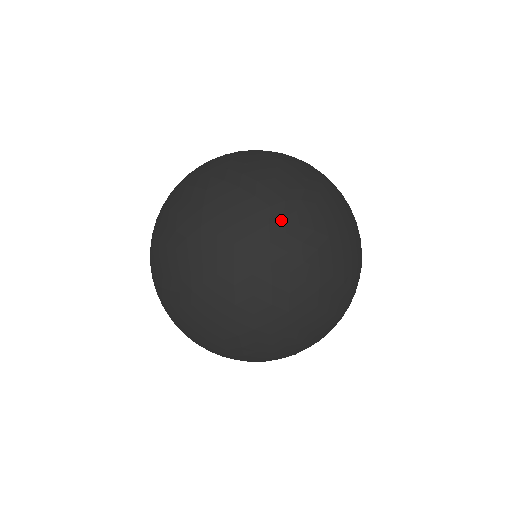
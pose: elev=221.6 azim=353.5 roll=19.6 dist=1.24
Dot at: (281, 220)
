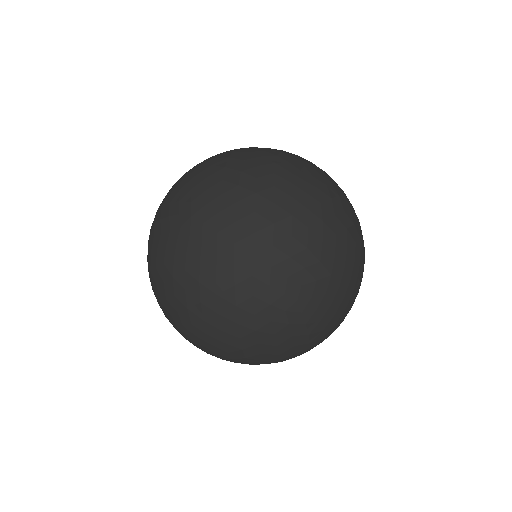
Dot at: (280, 293)
